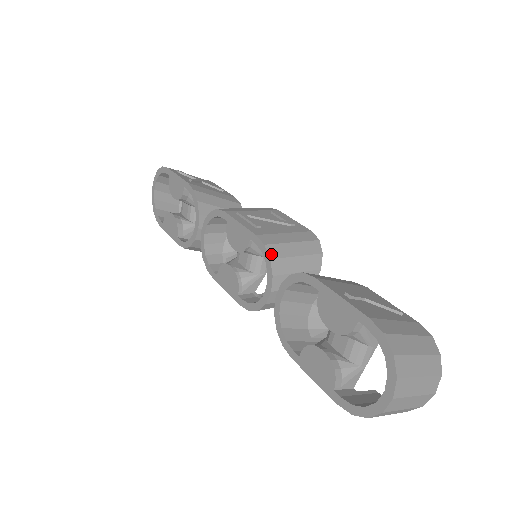
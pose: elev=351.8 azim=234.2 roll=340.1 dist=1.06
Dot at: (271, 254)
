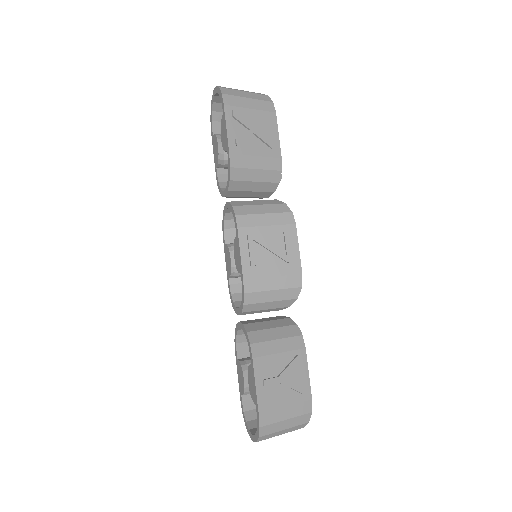
Dot at: (246, 301)
